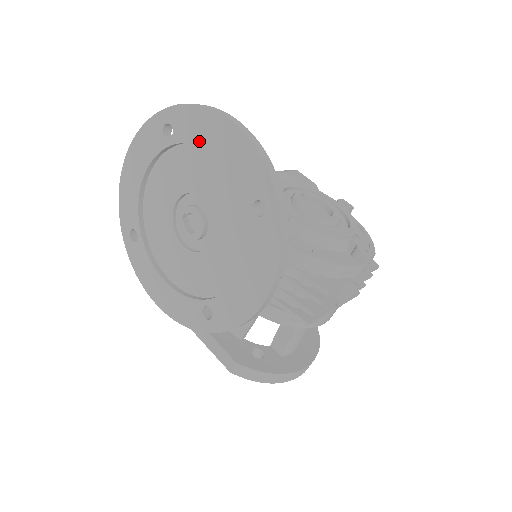
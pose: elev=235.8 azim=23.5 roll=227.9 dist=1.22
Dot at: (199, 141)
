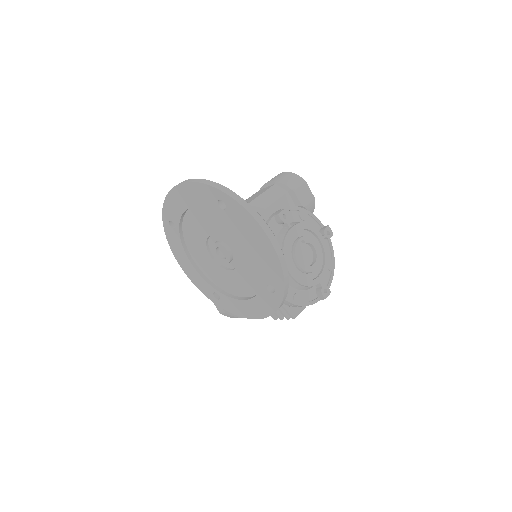
Dot at: (244, 231)
